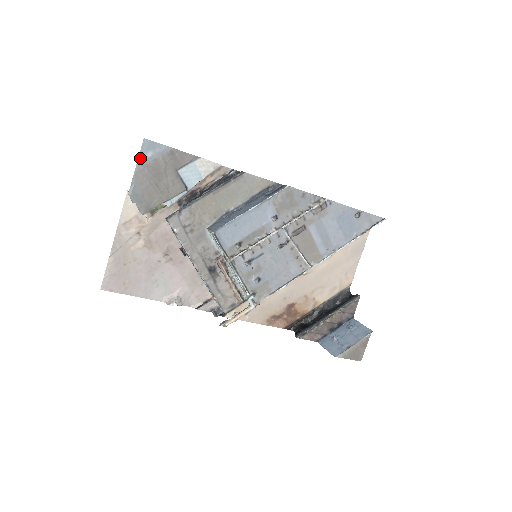
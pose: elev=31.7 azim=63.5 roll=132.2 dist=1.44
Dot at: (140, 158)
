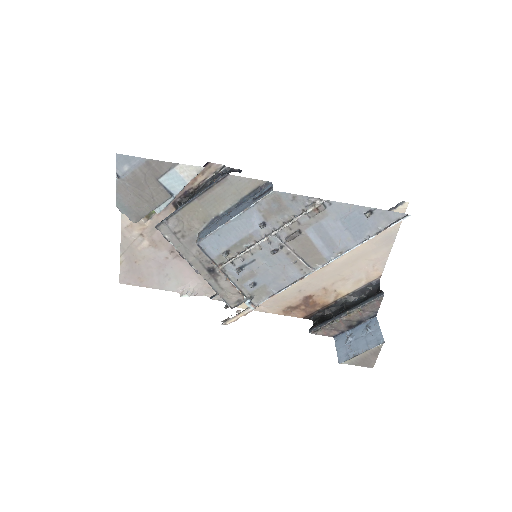
Dot at: (118, 173)
